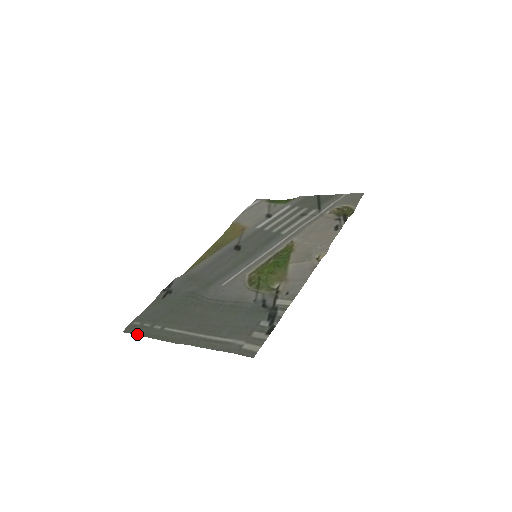
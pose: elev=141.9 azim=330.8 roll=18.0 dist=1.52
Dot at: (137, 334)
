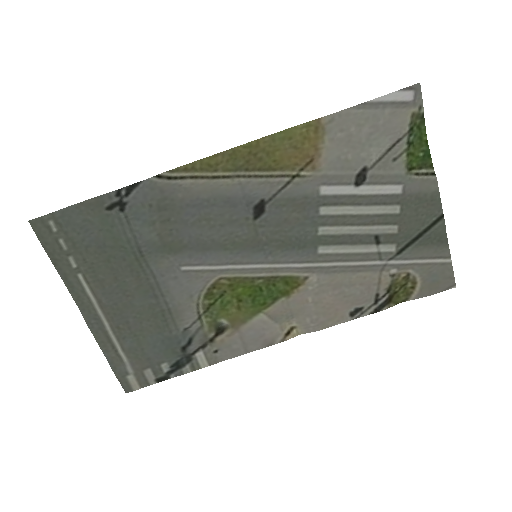
Dot at: (44, 249)
